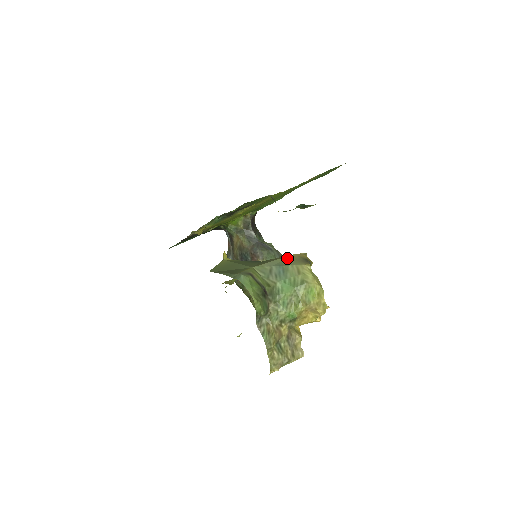
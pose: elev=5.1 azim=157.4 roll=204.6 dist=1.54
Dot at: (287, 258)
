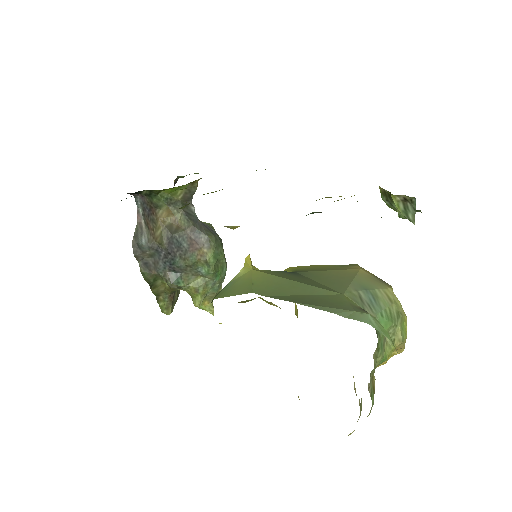
Dot at: (361, 276)
